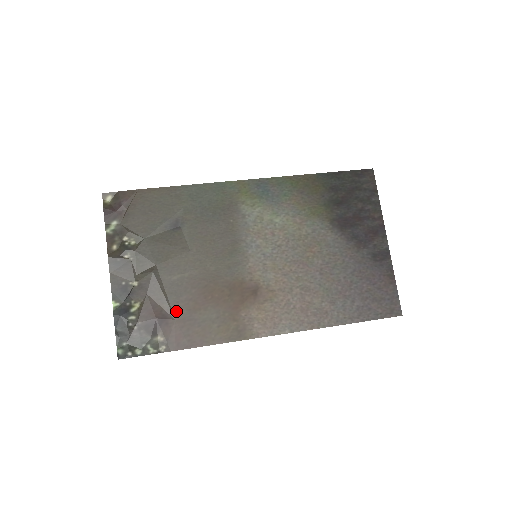
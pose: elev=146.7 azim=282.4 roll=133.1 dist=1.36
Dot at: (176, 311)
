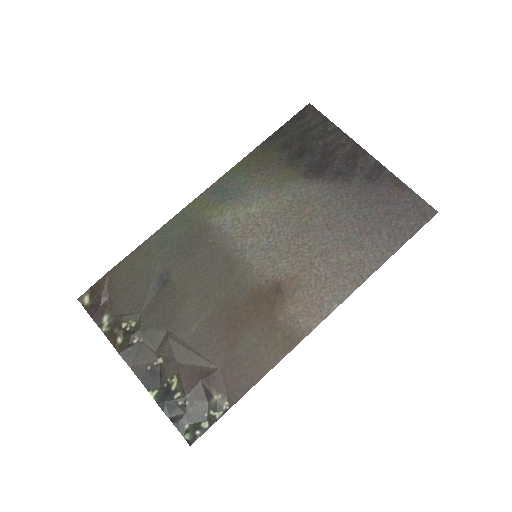
Dot at: (215, 360)
